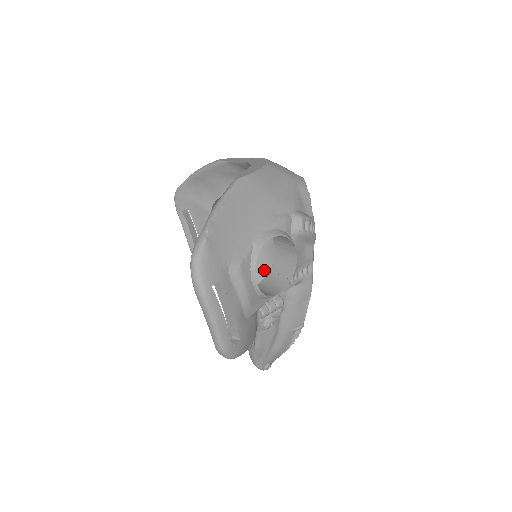
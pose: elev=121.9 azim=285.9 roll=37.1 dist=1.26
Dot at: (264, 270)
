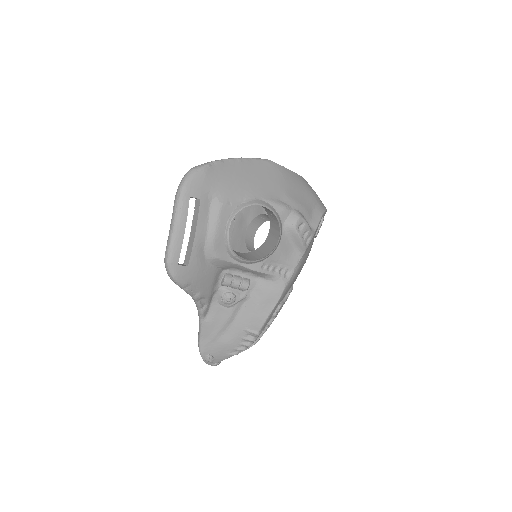
Dot at: occluded
